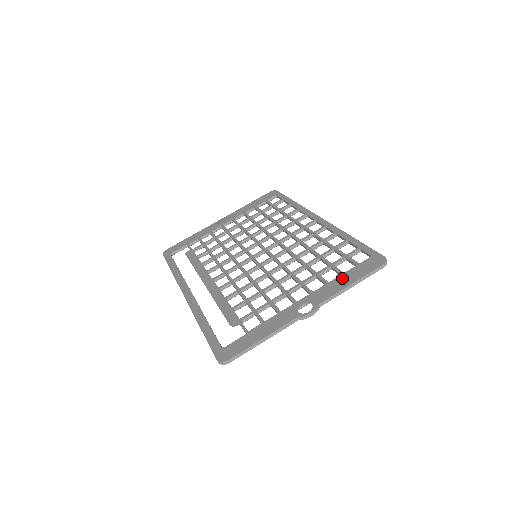
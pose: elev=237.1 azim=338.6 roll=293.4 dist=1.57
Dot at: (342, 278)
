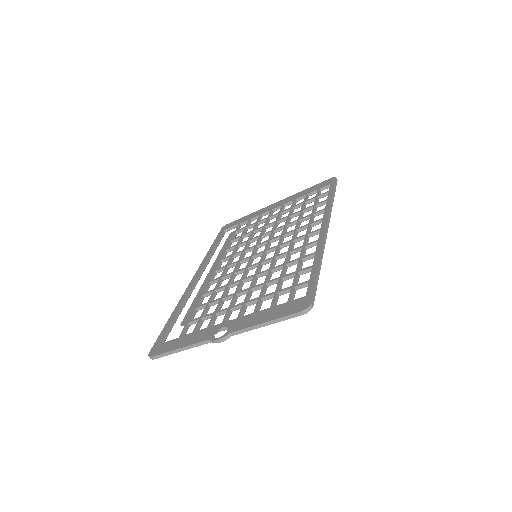
Dot at: (266, 312)
